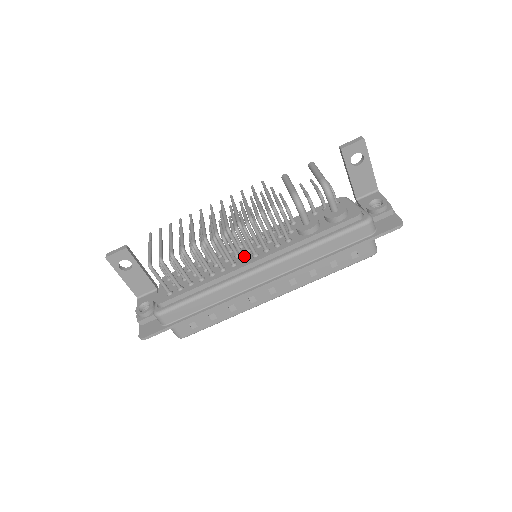
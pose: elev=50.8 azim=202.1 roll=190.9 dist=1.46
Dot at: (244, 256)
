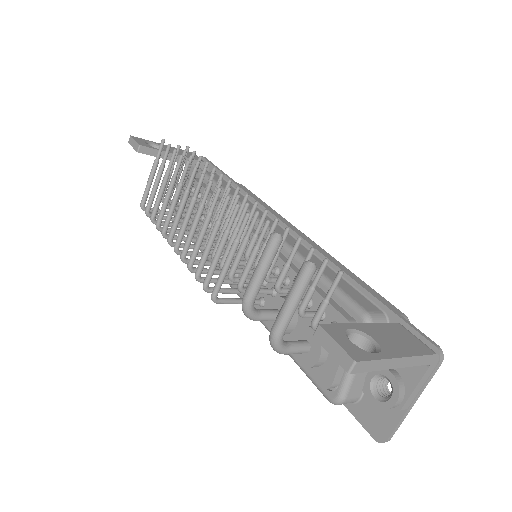
Dot at: occluded
